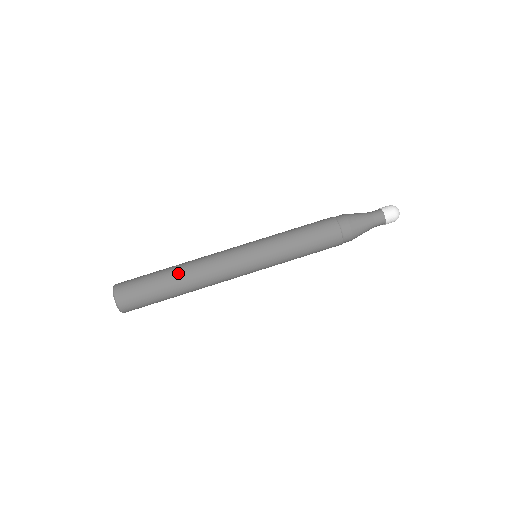
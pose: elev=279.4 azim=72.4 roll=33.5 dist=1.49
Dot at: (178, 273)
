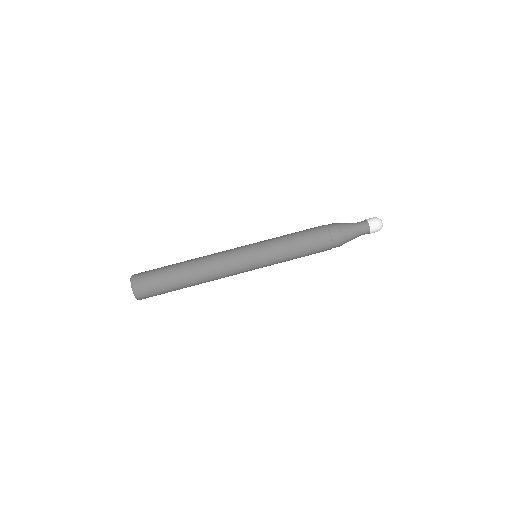
Dot at: (187, 260)
